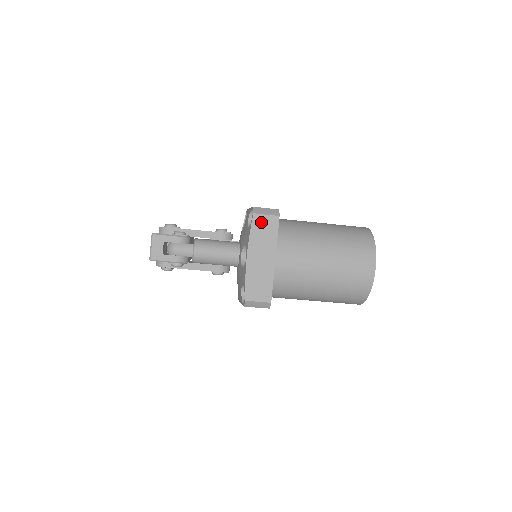
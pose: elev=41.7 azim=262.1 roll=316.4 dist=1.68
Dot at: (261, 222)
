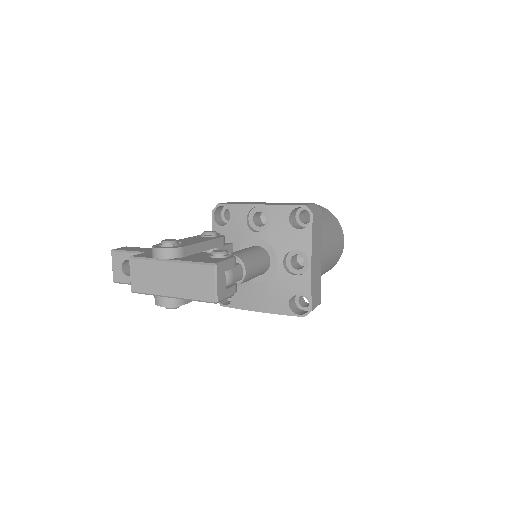
Dot at: (316, 221)
